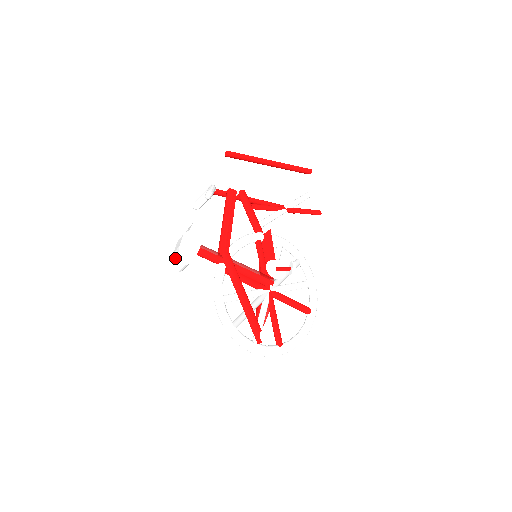
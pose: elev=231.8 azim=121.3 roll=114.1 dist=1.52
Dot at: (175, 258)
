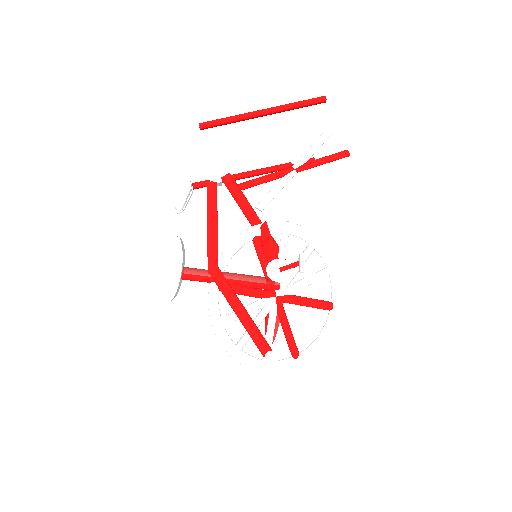
Dot at: occluded
